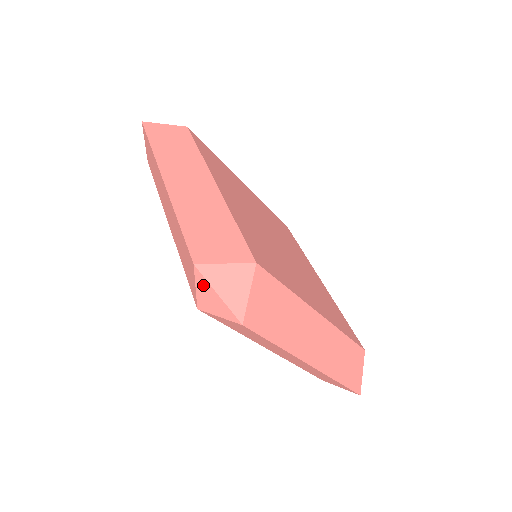
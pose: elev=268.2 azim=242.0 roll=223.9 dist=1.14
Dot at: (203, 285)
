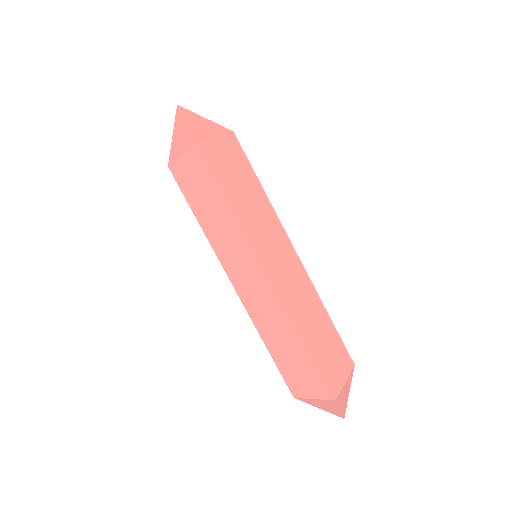
Dot at: (178, 124)
